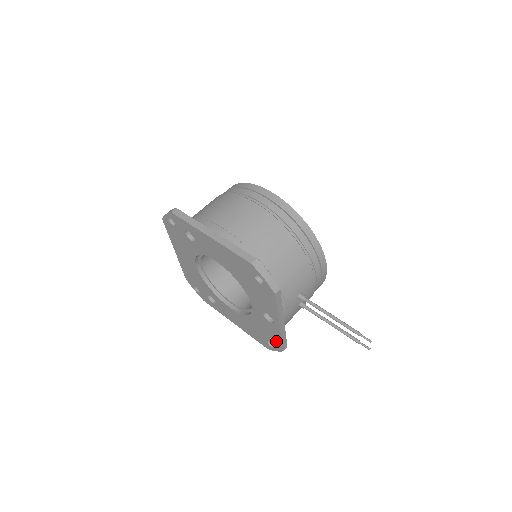
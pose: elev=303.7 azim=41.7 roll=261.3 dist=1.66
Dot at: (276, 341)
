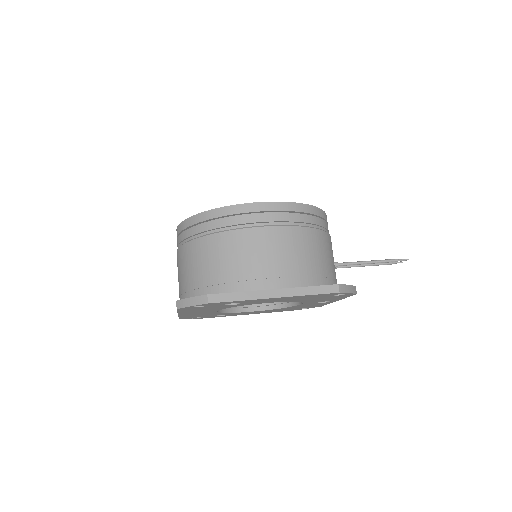
Dot at: occluded
